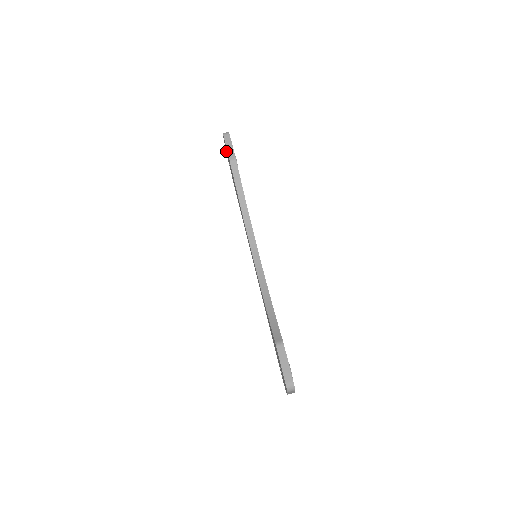
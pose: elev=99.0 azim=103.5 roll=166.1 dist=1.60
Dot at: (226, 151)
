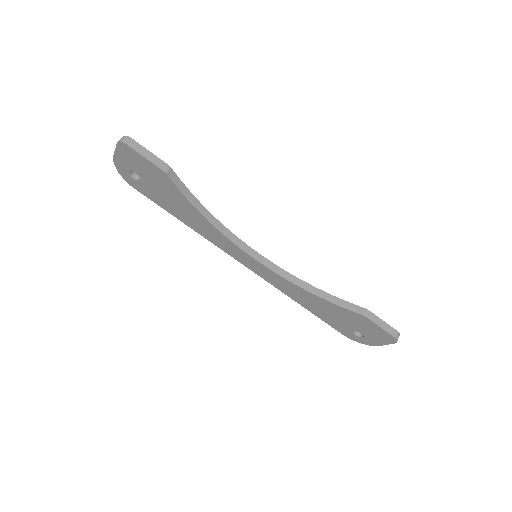
Dot at: (123, 163)
